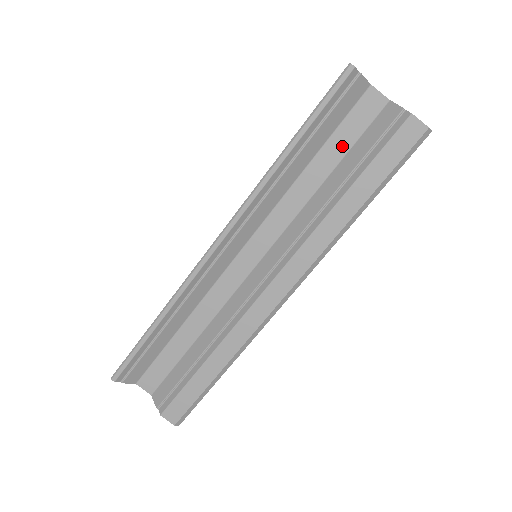
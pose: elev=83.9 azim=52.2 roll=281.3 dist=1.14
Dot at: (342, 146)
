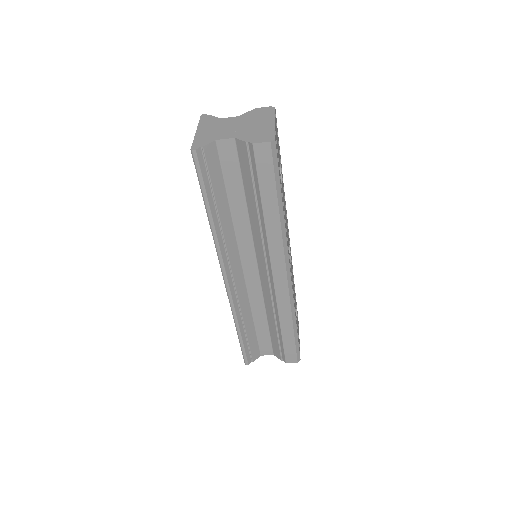
Dot at: (236, 182)
